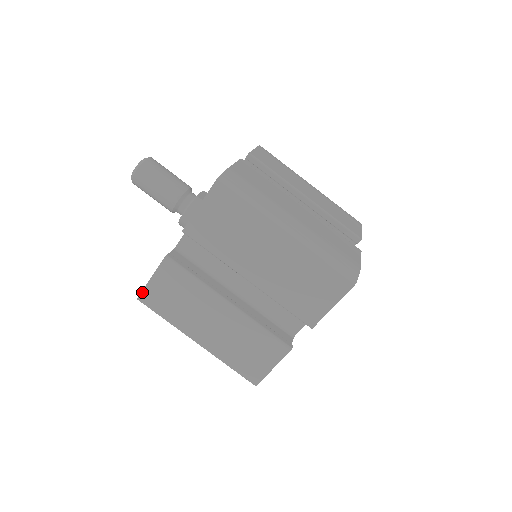
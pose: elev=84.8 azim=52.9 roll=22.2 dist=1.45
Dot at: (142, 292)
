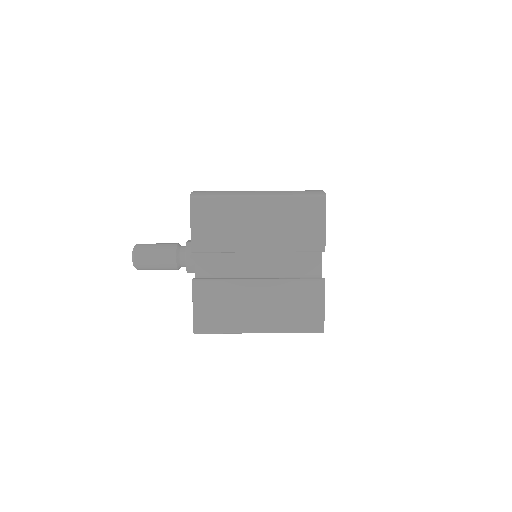
Dot at: (194, 324)
